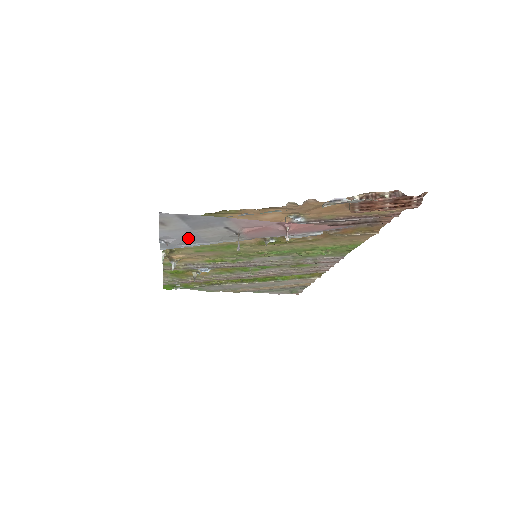
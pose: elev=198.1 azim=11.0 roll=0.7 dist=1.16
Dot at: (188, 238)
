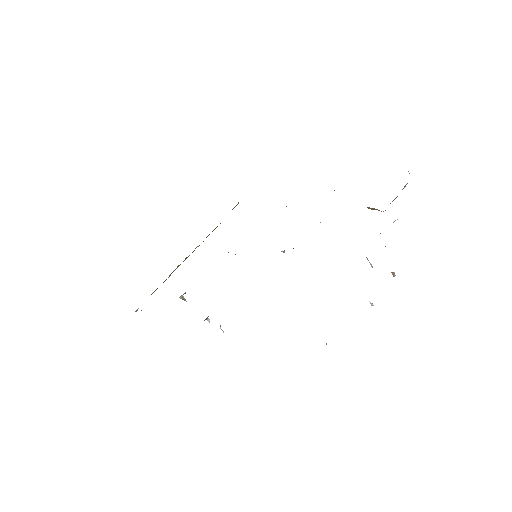
Dot at: occluded
